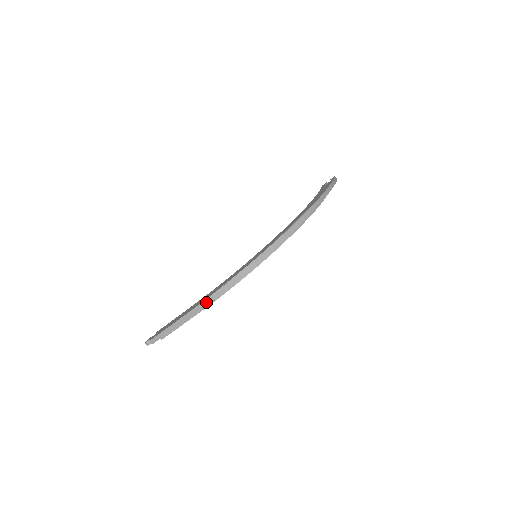
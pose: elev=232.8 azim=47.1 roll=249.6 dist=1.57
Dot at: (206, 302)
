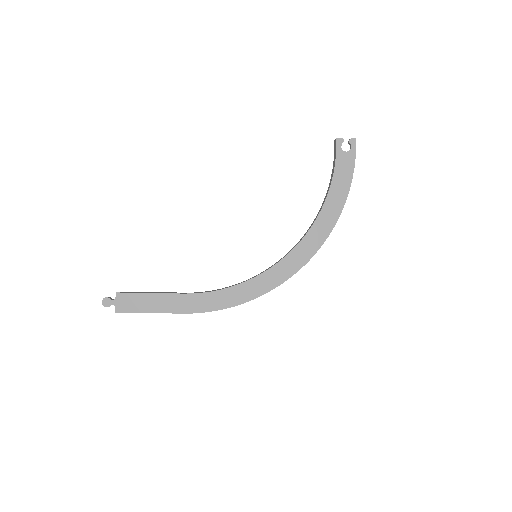
Dot at: occluded
